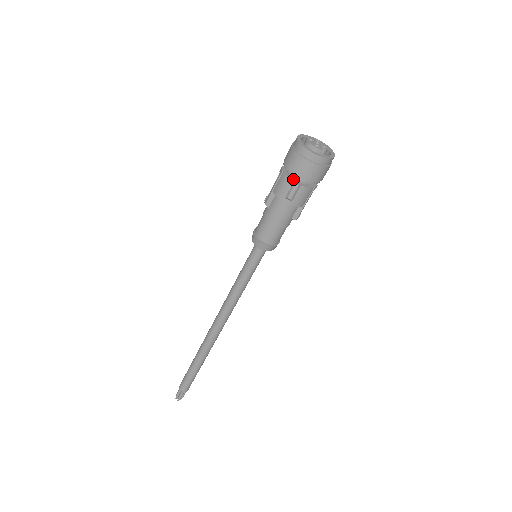
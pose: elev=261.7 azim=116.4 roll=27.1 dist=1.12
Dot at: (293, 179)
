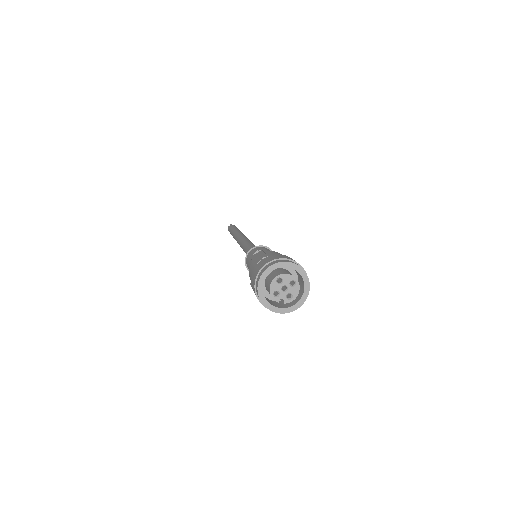
Dot at: occluded
